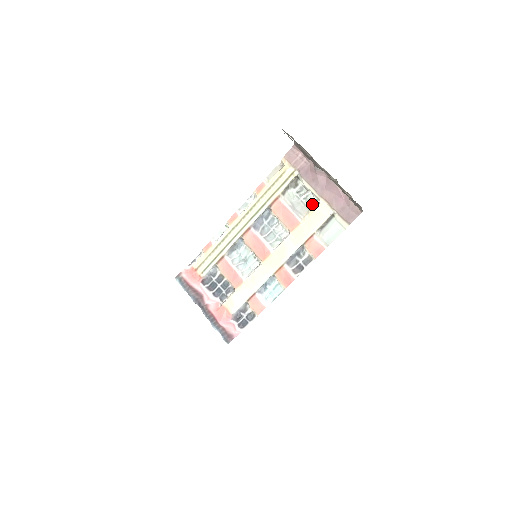
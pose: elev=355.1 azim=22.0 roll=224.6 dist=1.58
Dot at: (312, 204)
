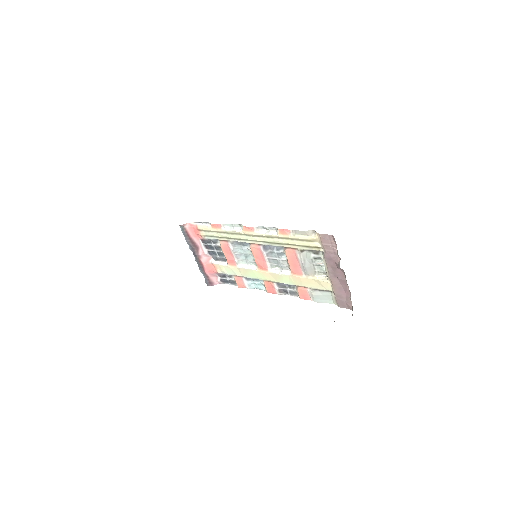
Dot at: (321, 273)
